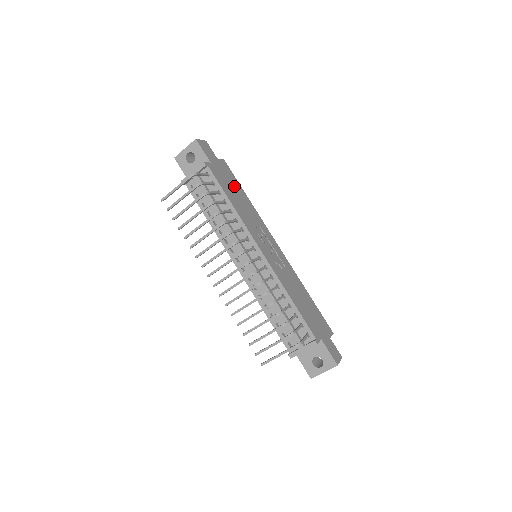
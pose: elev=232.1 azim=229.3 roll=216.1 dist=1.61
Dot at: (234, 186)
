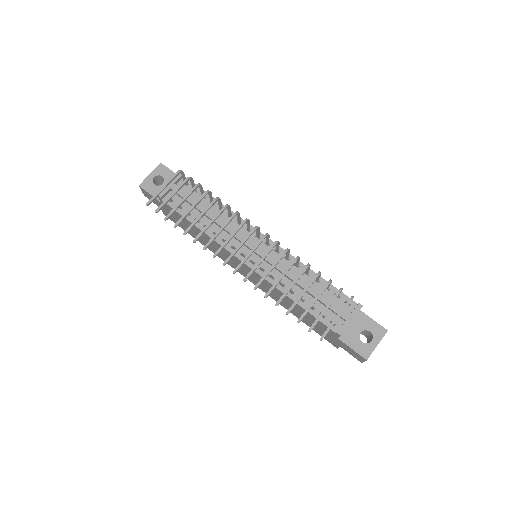
Dot at: occluded
